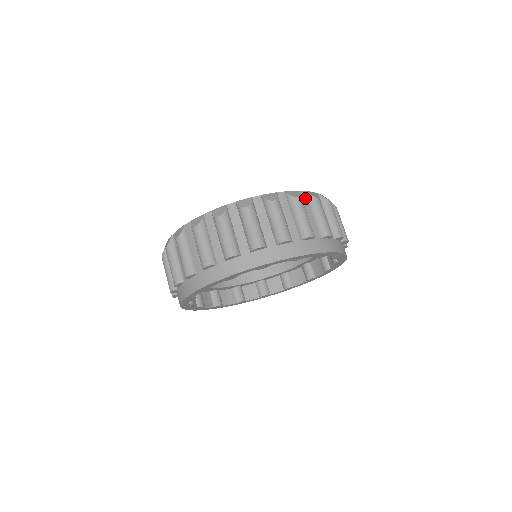
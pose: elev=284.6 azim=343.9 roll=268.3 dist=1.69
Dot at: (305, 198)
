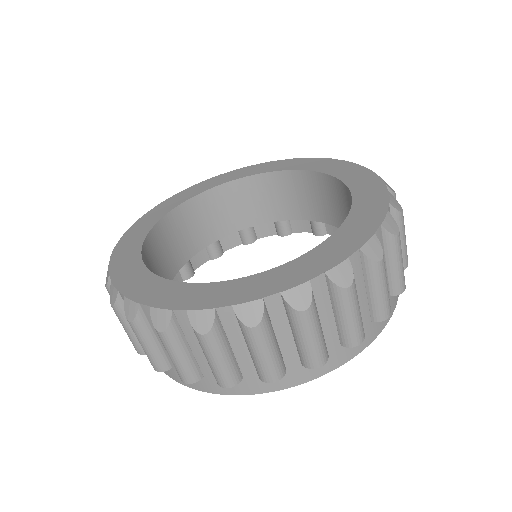
Dot at: occluded
